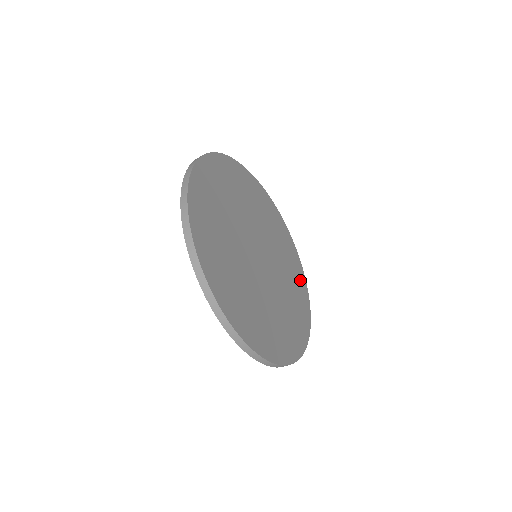
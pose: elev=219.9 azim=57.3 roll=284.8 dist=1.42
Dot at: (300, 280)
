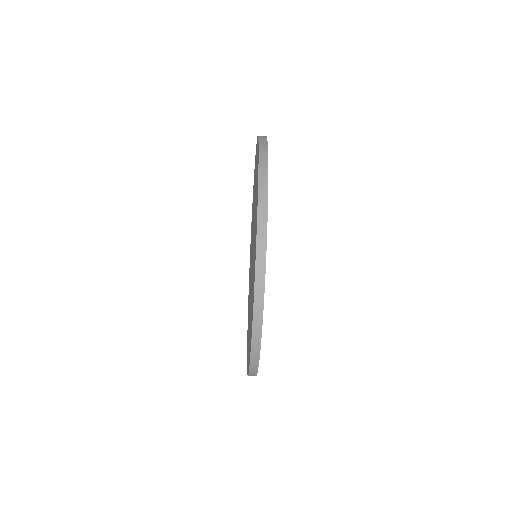
Dot at: occluded
